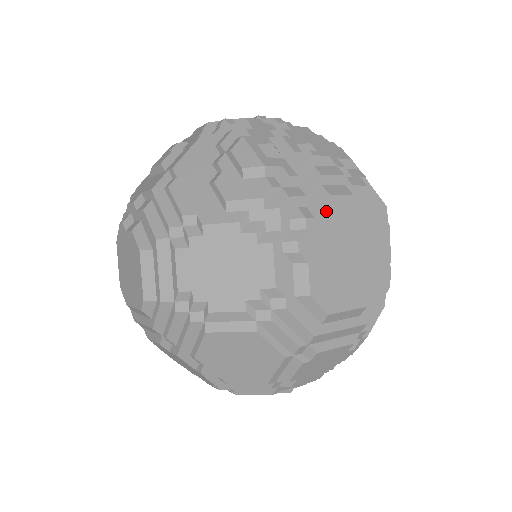
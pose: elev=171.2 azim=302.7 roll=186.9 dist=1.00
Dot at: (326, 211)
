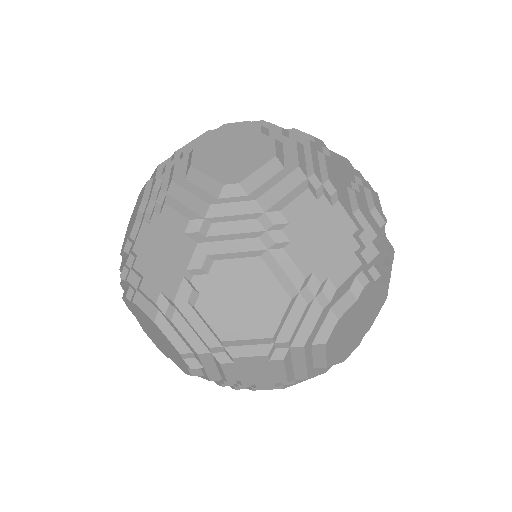
Dot at: (382, 287)
